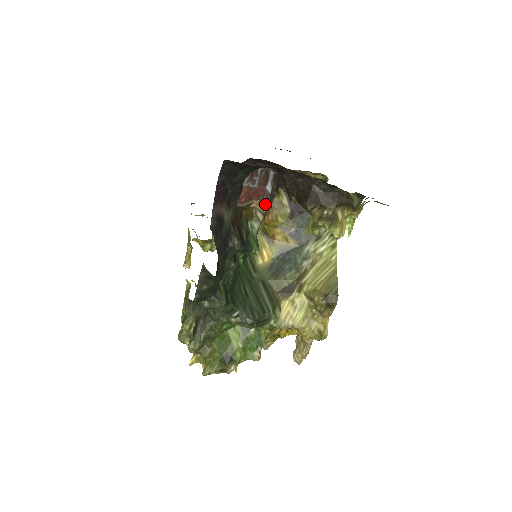
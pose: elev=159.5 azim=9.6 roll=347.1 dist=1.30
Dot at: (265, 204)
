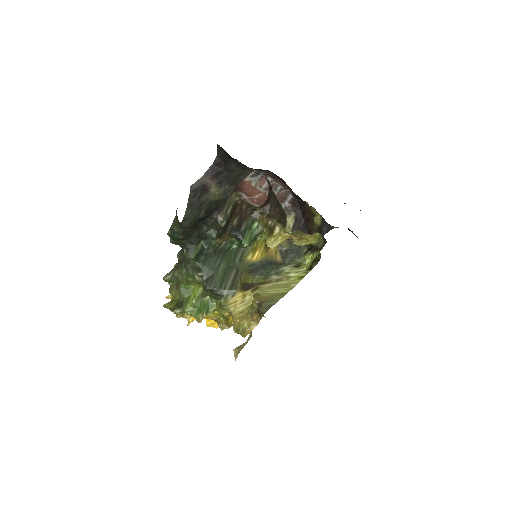
Dot at: occluded
